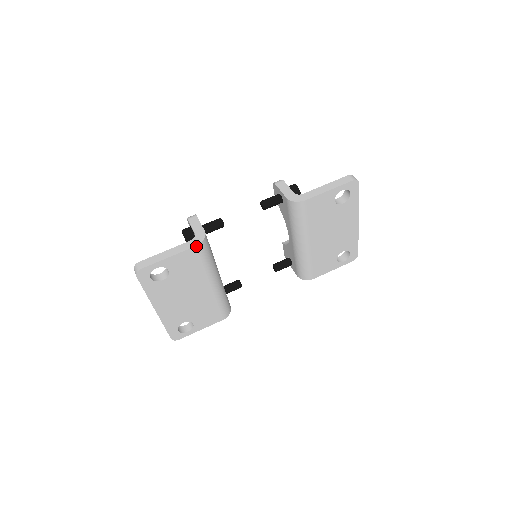
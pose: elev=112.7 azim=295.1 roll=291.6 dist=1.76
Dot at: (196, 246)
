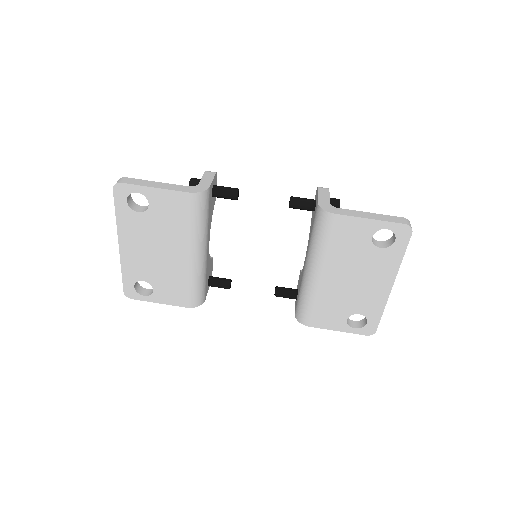
Dot at: (189, 193)
